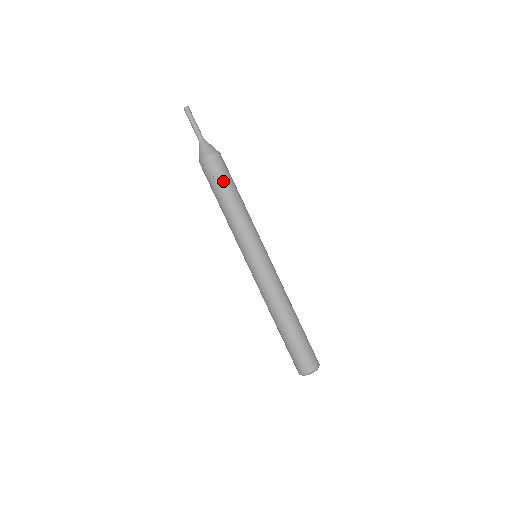
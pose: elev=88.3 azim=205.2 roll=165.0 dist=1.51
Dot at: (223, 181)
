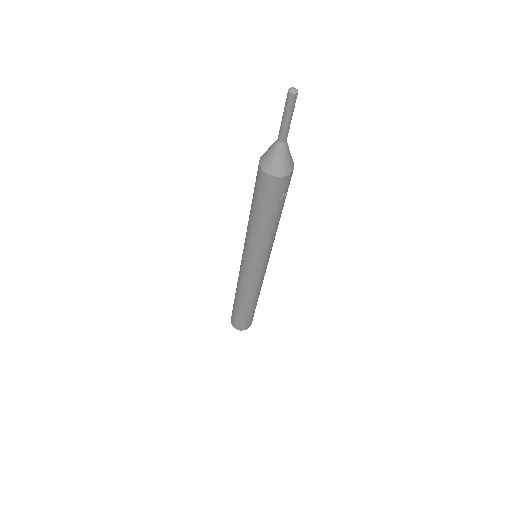
Dot at: occluded
